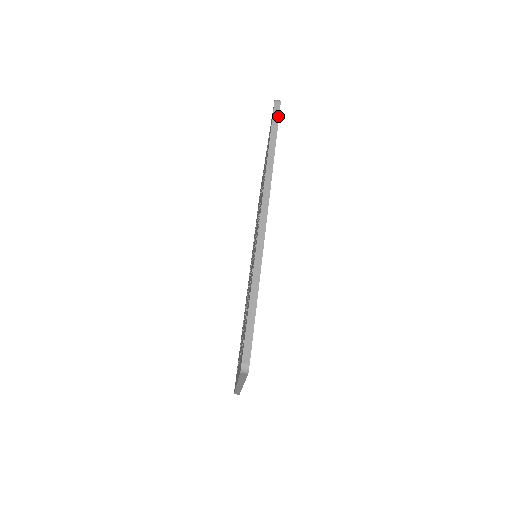
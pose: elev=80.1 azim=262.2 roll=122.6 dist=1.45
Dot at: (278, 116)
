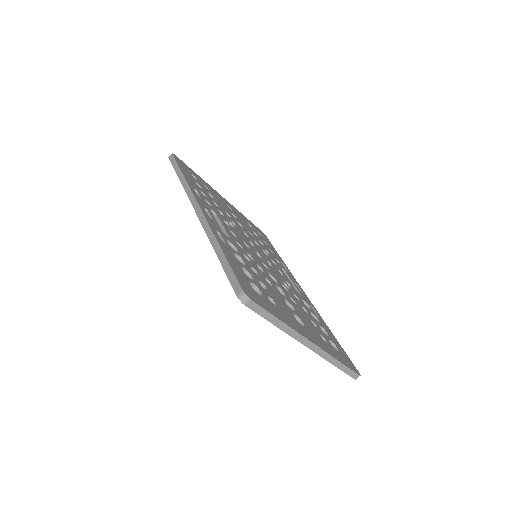
Dot at: (174, 160)
